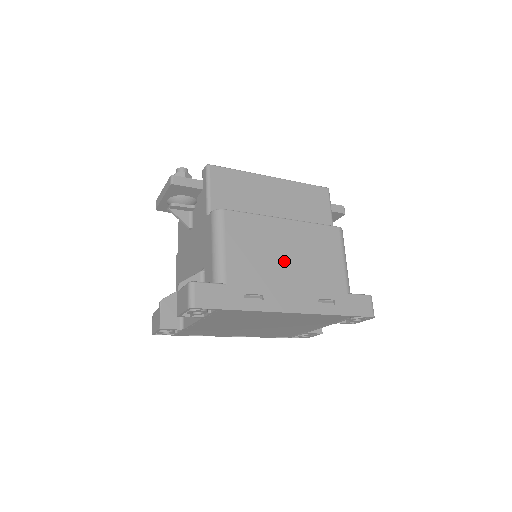
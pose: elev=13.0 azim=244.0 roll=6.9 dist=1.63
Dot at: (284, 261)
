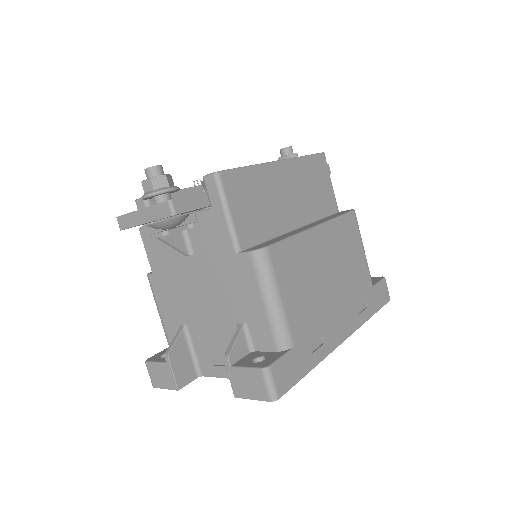
Dot at: (328, 283)
